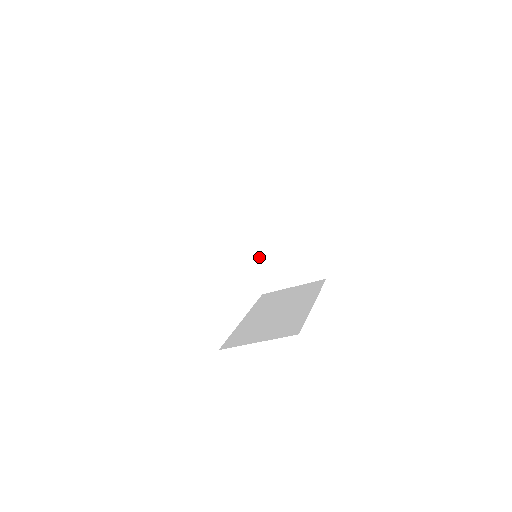
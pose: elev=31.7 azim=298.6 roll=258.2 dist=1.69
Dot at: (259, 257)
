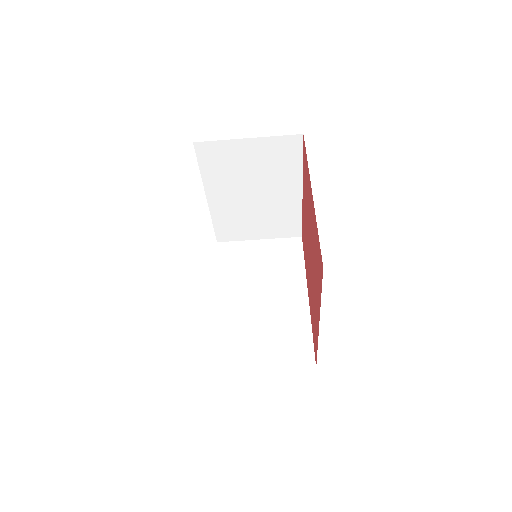
Dot at: (226, 210)
